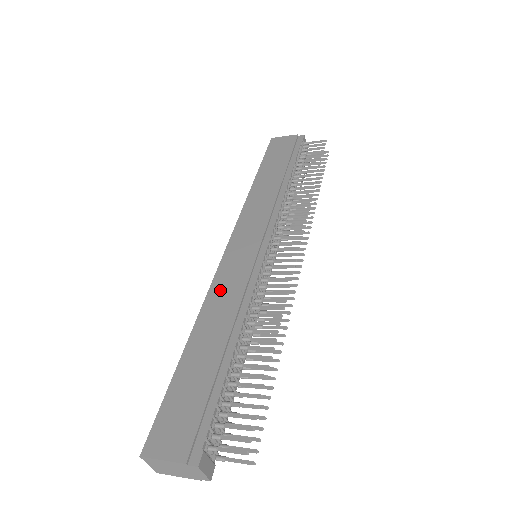
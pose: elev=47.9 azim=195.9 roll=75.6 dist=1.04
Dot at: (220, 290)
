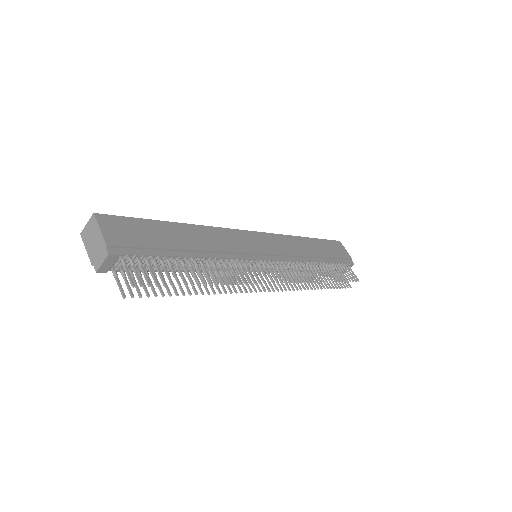
Dot at: (223, 235)
